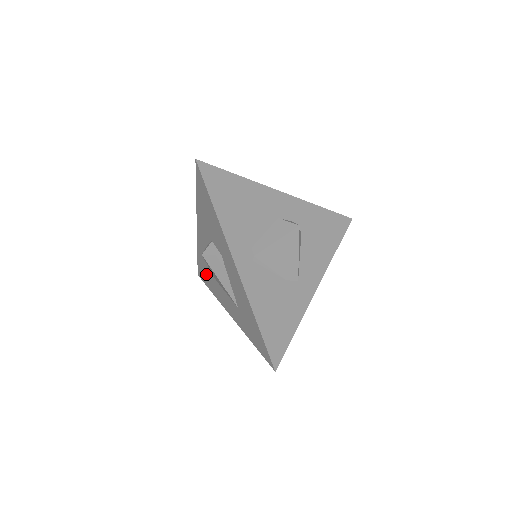
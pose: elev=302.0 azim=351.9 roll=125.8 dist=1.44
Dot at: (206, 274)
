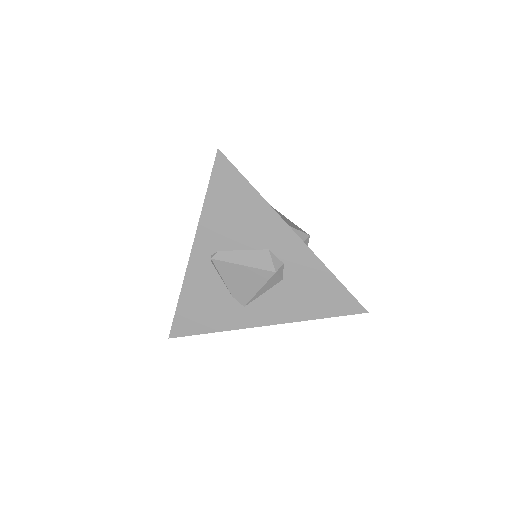
Dot at: occluded
